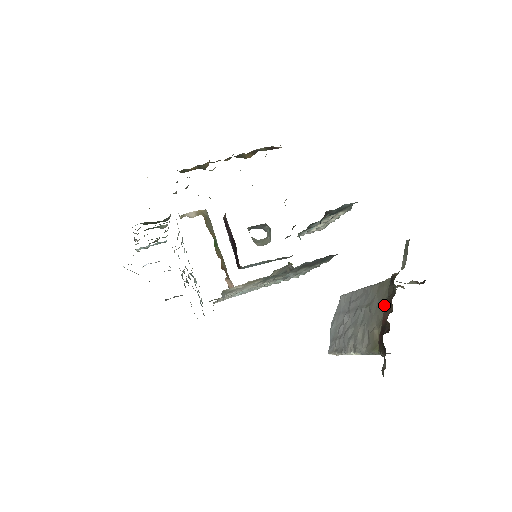
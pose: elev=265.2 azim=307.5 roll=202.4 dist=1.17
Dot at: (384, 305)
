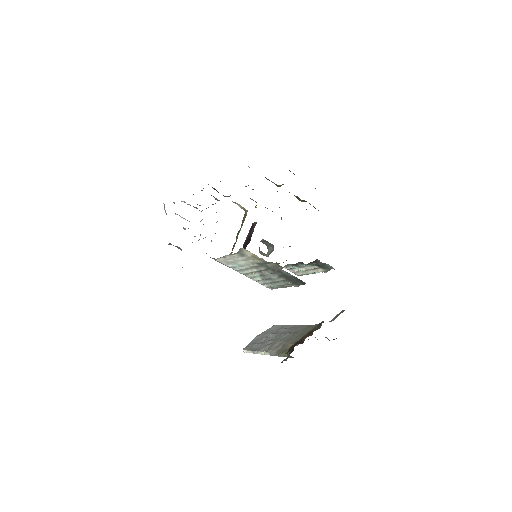
Dot at: occluded
